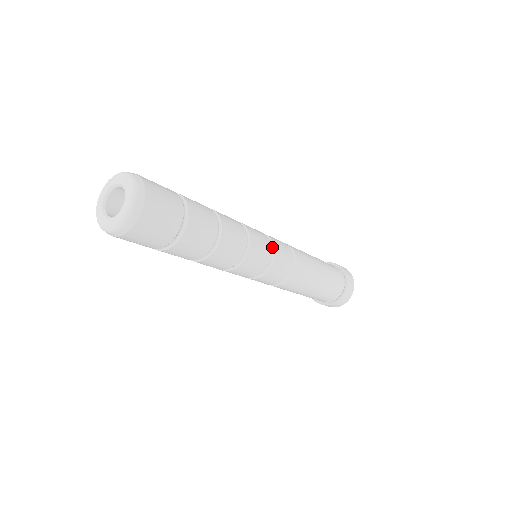
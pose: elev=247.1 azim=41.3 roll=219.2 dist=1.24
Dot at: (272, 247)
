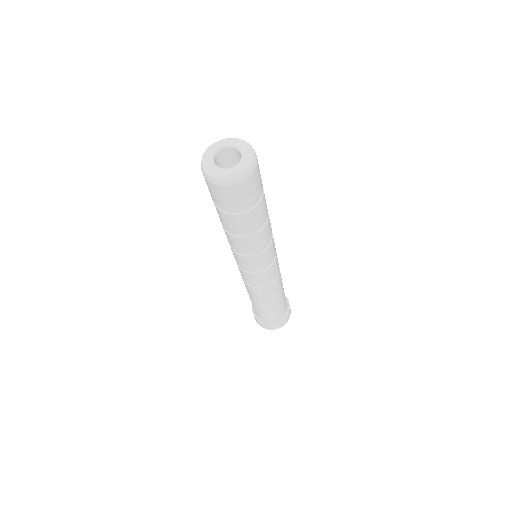
Dot at: occluded
